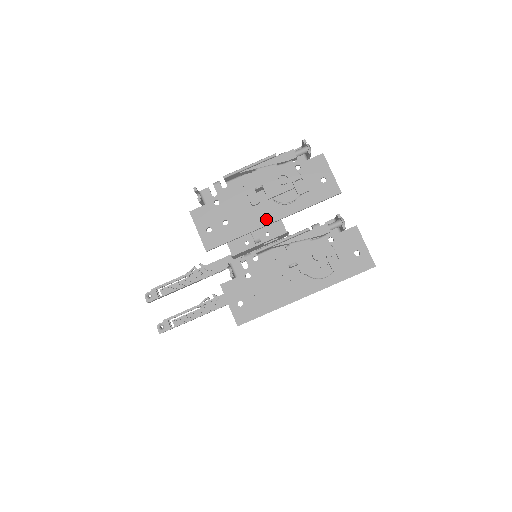
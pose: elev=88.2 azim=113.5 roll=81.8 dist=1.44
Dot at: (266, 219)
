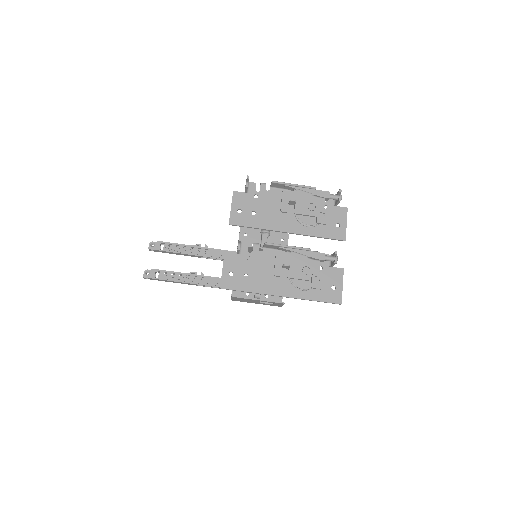
Dot at: (284, 227)
